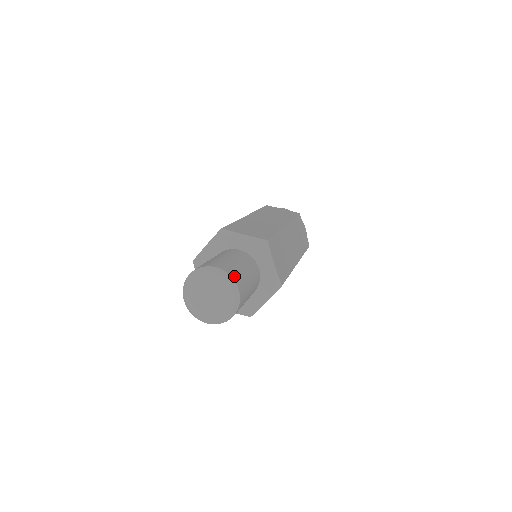
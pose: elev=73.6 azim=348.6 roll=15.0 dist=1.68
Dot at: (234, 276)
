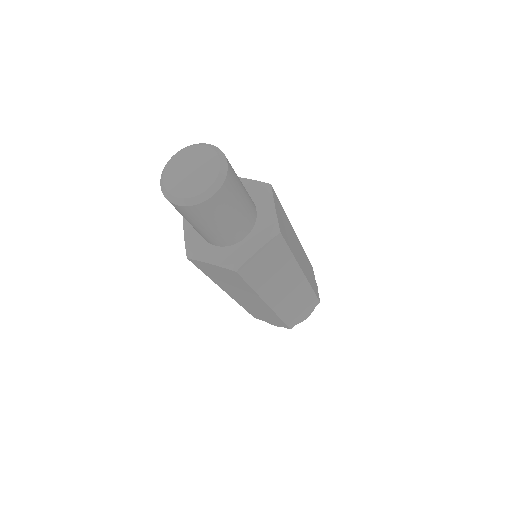
Dot at: (226, 187)
